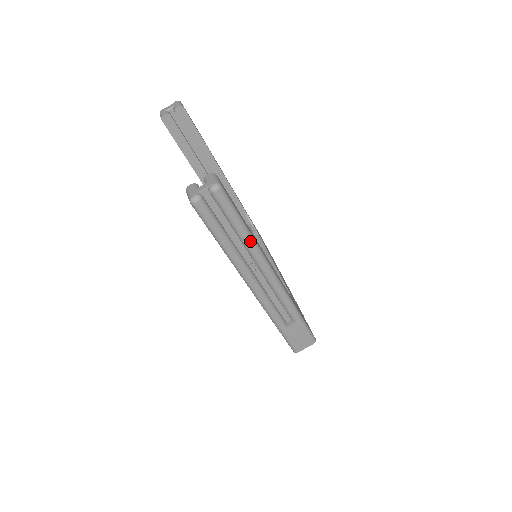
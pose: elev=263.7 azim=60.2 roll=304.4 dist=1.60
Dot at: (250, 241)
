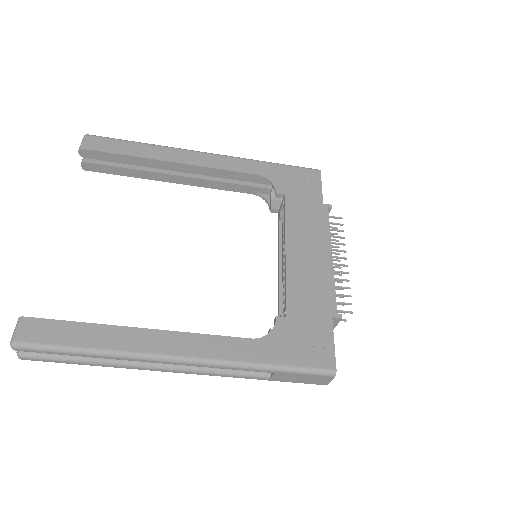
Dot at: (104, 356)
